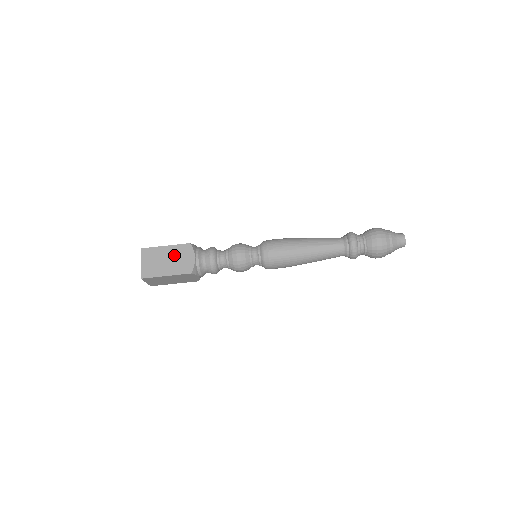
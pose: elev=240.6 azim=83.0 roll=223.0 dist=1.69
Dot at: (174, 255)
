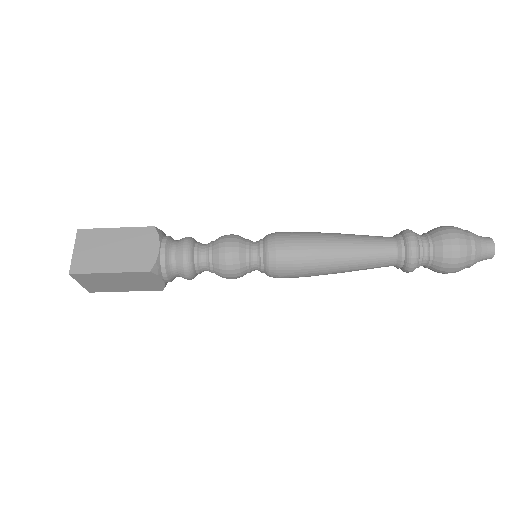
Dot at: (129, 280)
